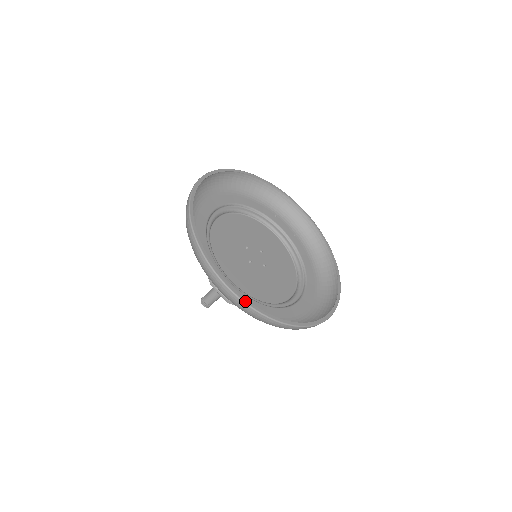
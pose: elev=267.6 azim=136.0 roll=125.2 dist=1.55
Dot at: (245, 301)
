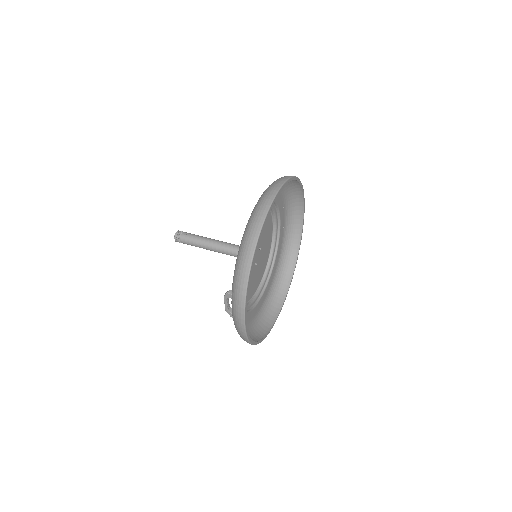
Dot at: (248, 336)
